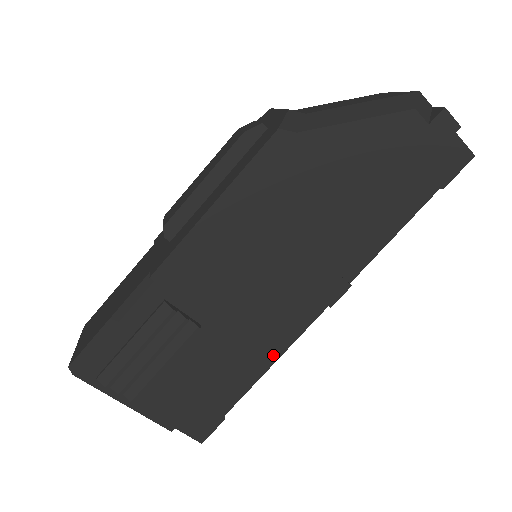
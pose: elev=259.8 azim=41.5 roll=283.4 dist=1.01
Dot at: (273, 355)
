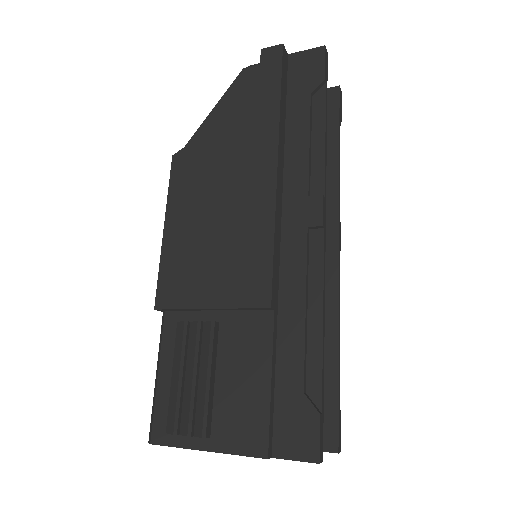
Dot at: (315, 310)
